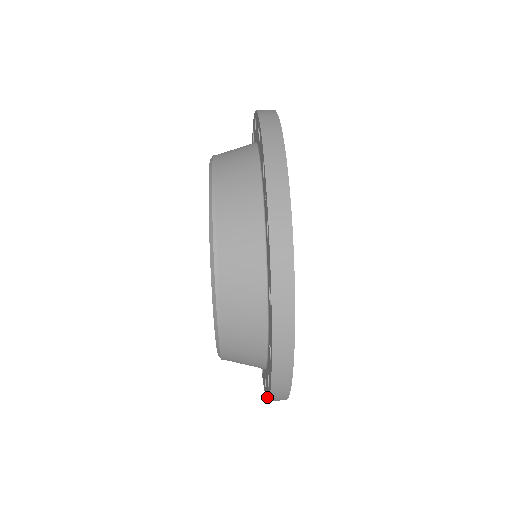
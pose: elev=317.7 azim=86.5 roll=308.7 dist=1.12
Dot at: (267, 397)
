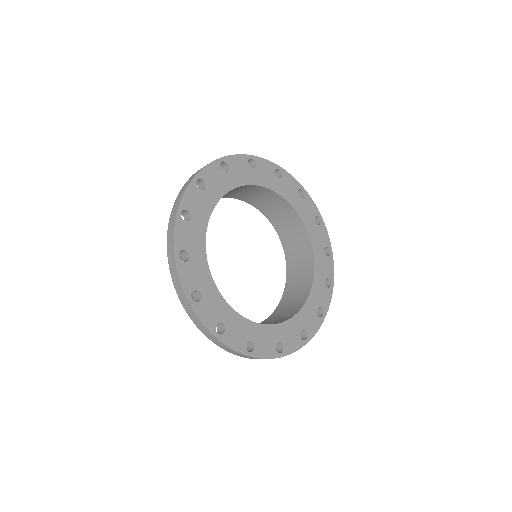
Dot at: (198, 325)
